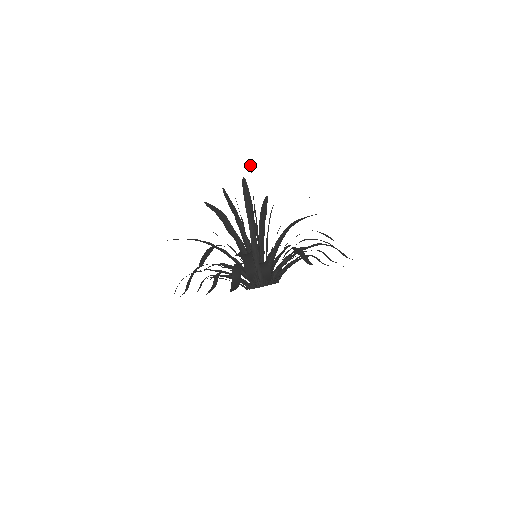
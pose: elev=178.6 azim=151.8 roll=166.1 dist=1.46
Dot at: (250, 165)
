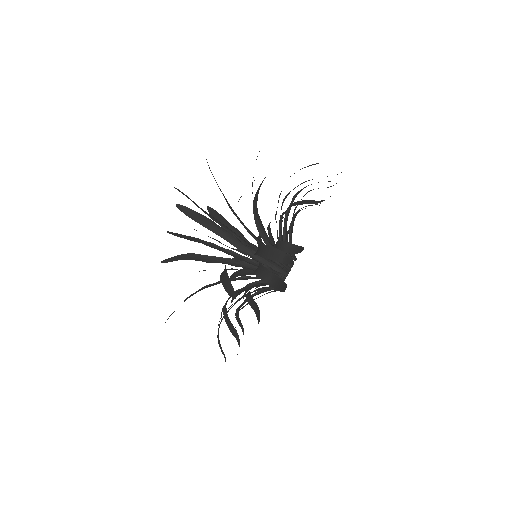
Dot at: occluded
